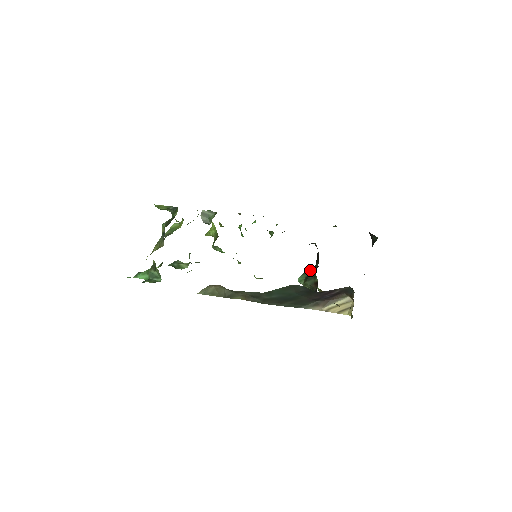
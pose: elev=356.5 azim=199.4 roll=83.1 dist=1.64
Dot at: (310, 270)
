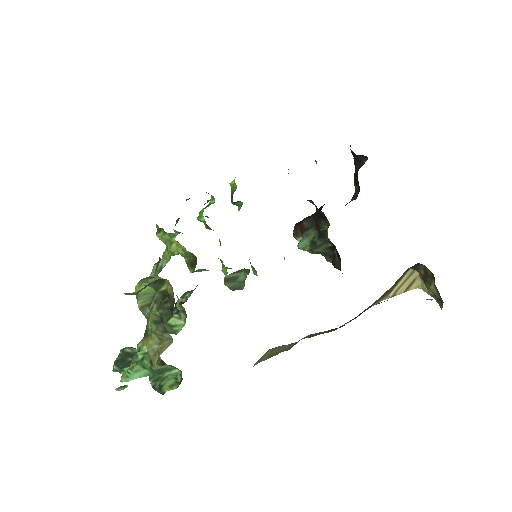
Dot at: (309, 231)
